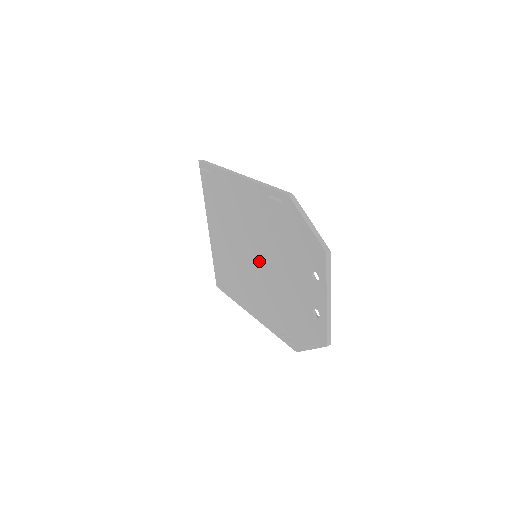
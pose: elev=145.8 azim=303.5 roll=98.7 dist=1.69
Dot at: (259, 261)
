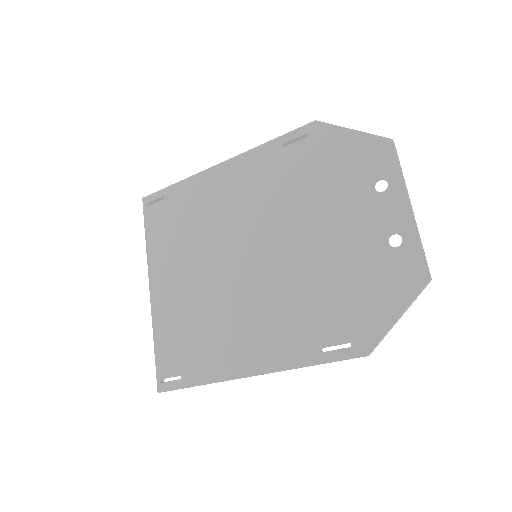
Dot at: (266, 253)
